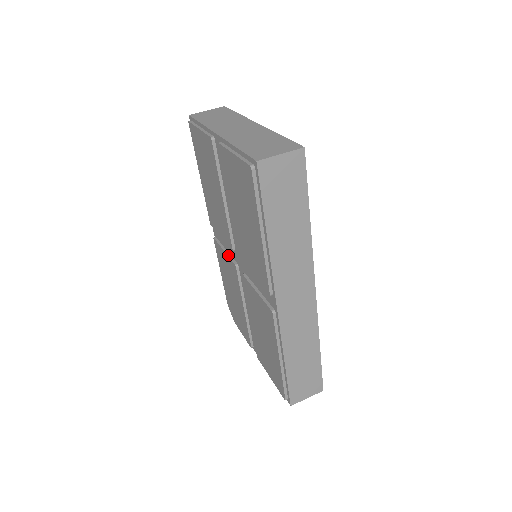
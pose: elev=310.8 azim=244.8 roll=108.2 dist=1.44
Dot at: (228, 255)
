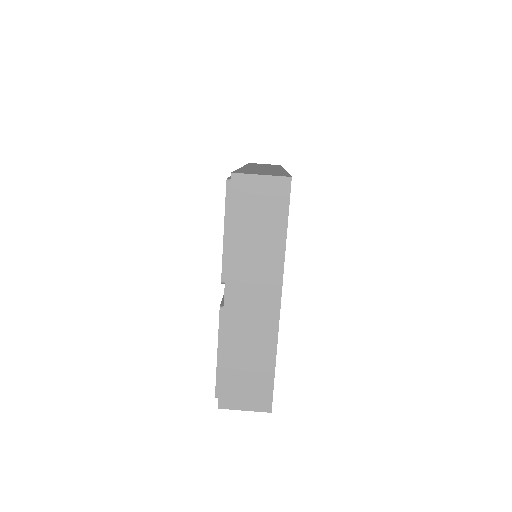
Dot at: occluded
